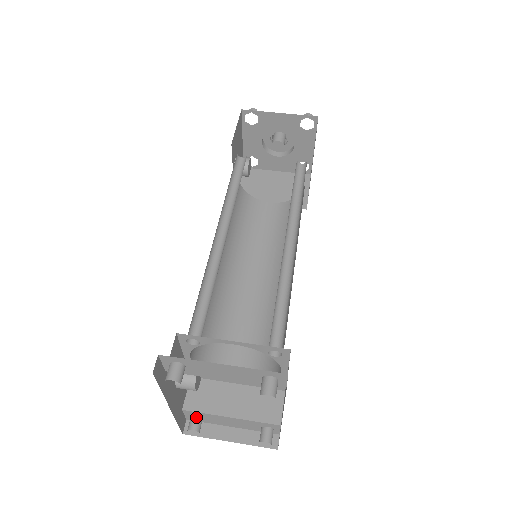
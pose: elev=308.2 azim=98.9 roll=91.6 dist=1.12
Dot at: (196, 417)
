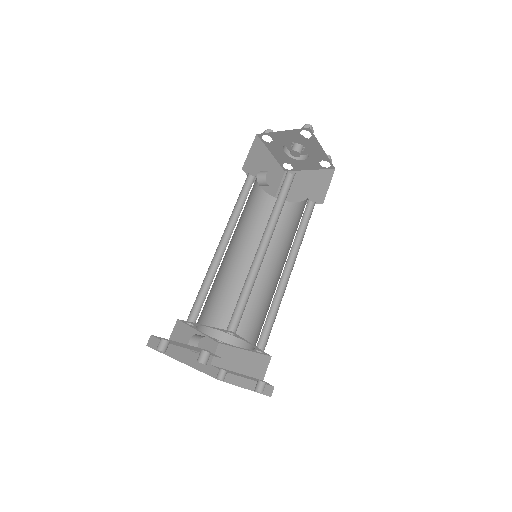
Dot at: (221, 370)
